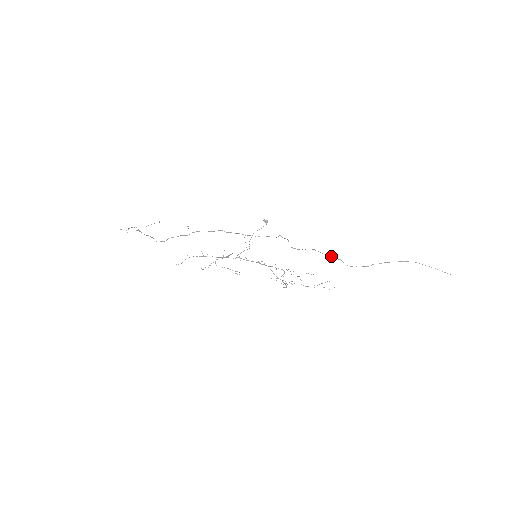
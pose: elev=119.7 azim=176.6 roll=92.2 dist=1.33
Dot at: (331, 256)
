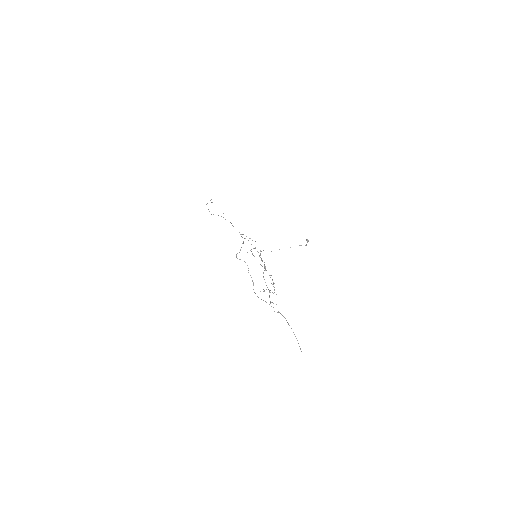
Dot at: occluded
